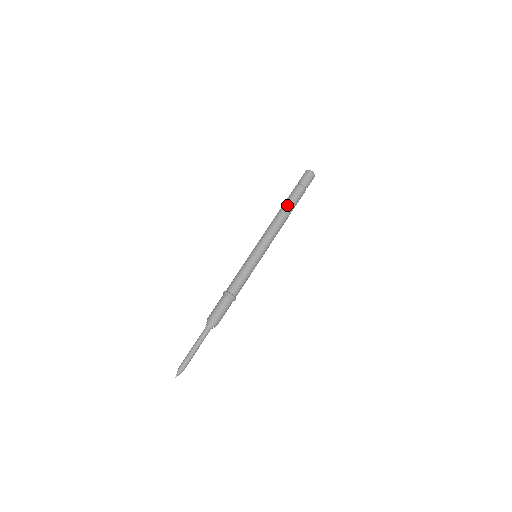
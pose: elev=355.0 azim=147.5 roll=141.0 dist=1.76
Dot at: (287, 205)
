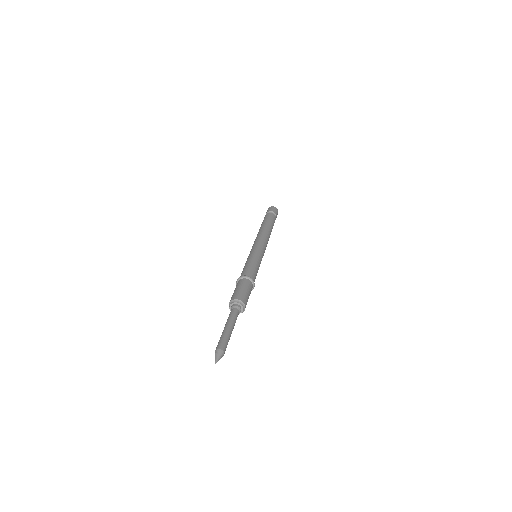
Dot at: (270, 223)
